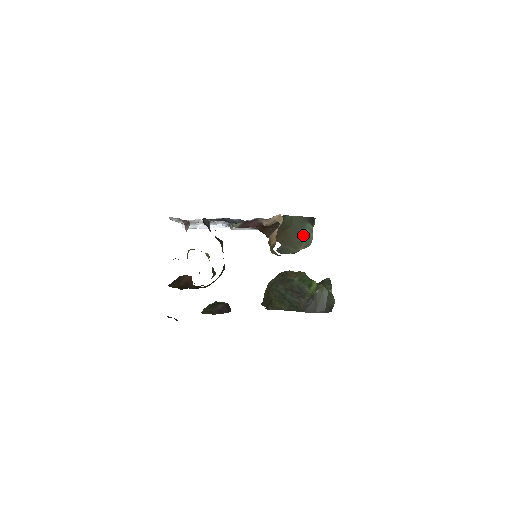
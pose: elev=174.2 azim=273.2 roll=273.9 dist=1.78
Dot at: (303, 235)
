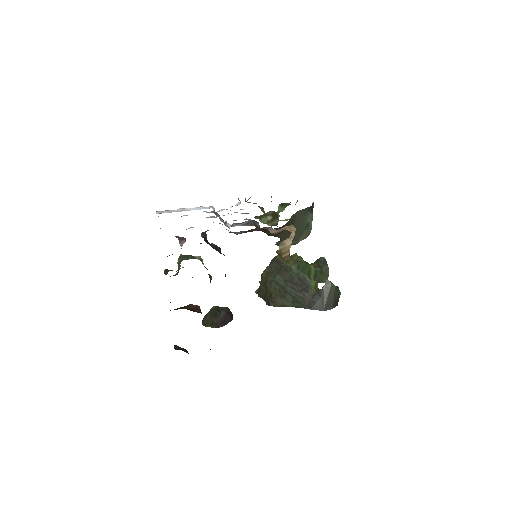
Dot at: (304, 226)
